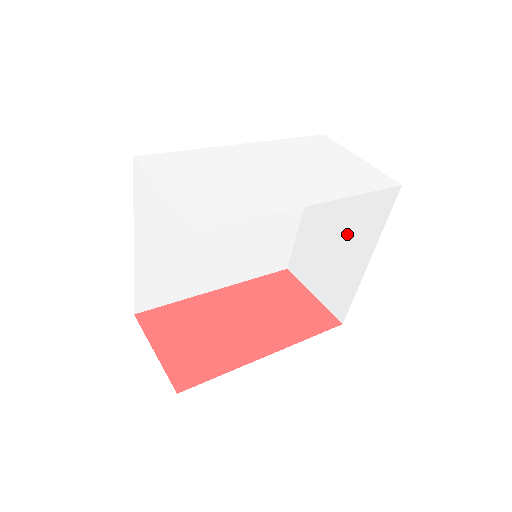
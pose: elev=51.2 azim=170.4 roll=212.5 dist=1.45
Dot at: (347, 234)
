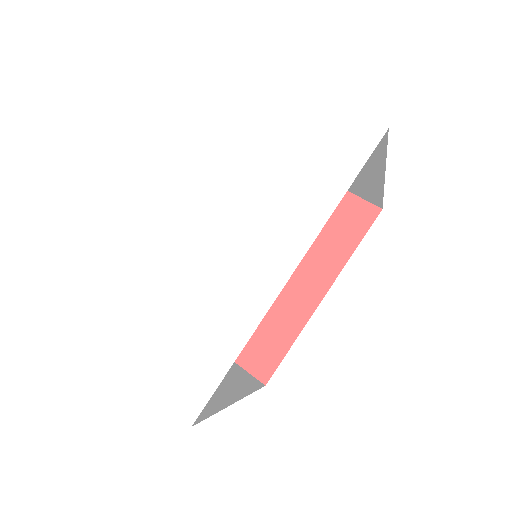
Dot at: occluded
